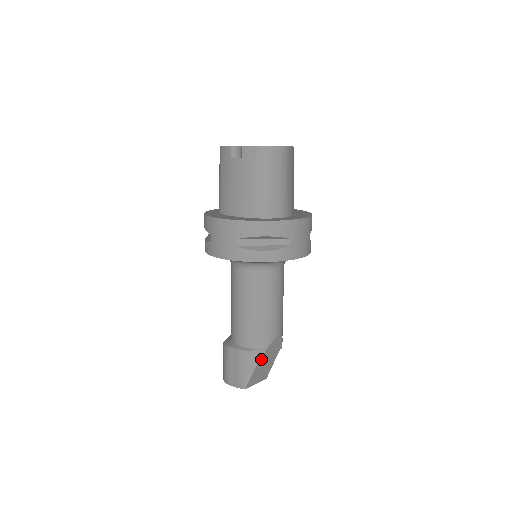
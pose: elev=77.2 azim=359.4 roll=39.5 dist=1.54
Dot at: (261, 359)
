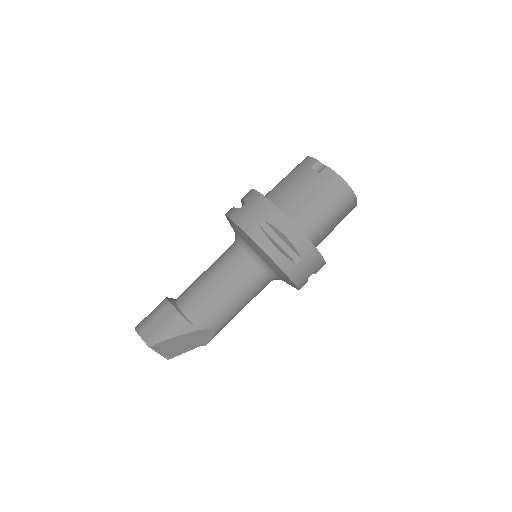
Dot at: (186, 334)
